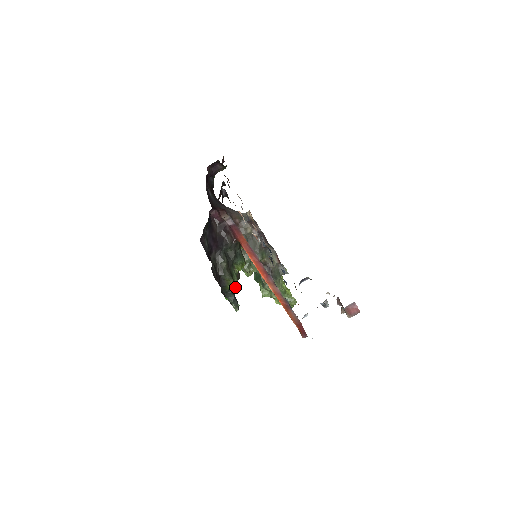
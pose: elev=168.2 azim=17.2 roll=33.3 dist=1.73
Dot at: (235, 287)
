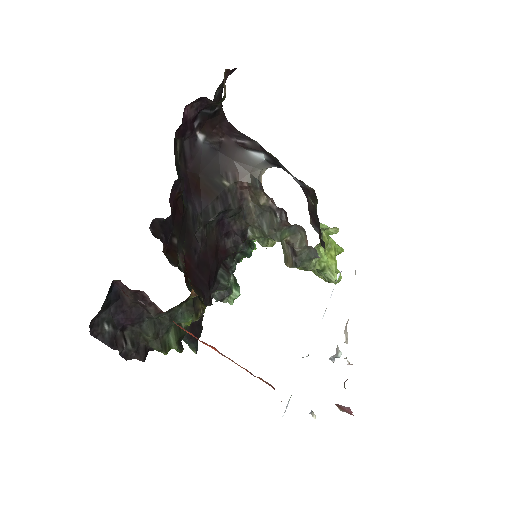
Dot at: (176, 350)
